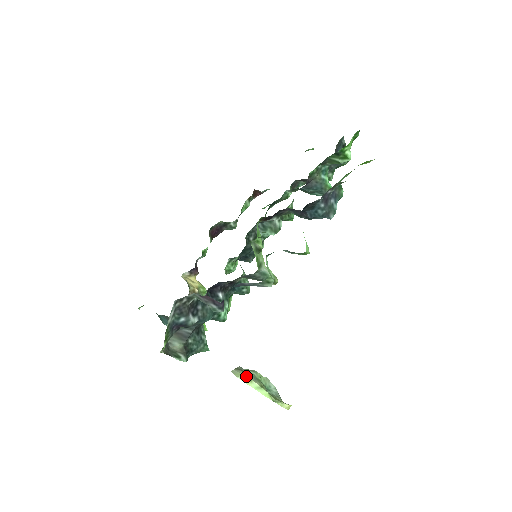
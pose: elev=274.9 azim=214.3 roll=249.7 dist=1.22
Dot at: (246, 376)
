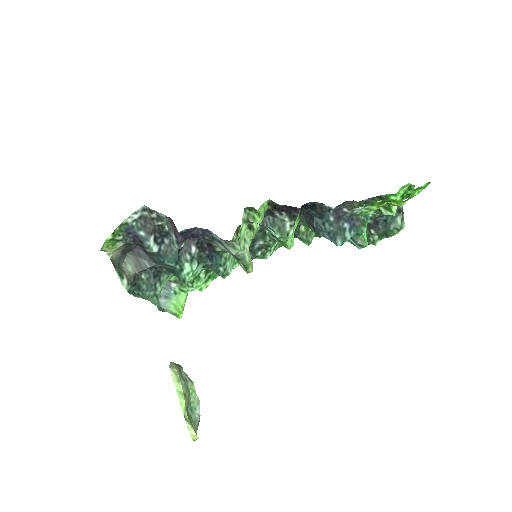
Dot at: (178, 373)
